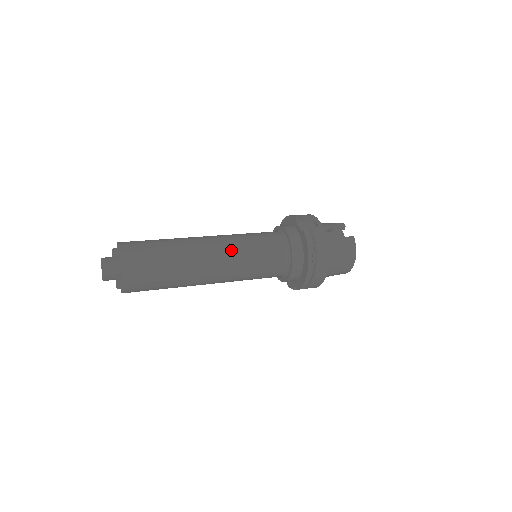
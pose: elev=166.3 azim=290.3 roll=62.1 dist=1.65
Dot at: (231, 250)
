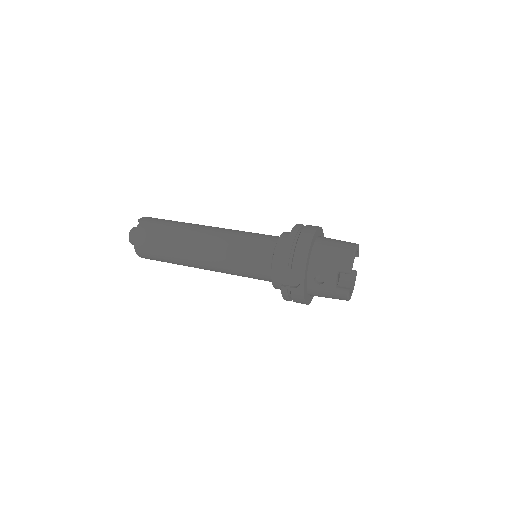
Dot at: (219, 268)
